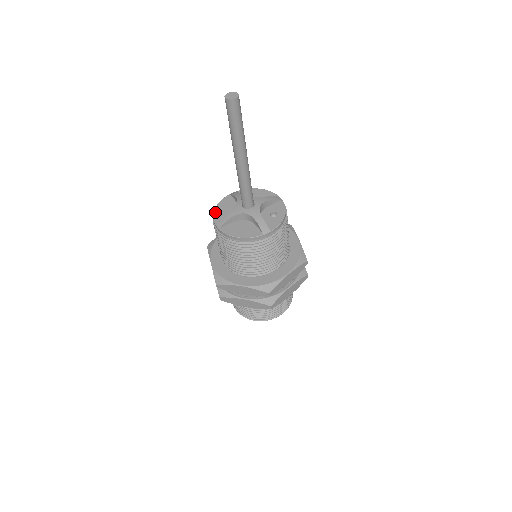
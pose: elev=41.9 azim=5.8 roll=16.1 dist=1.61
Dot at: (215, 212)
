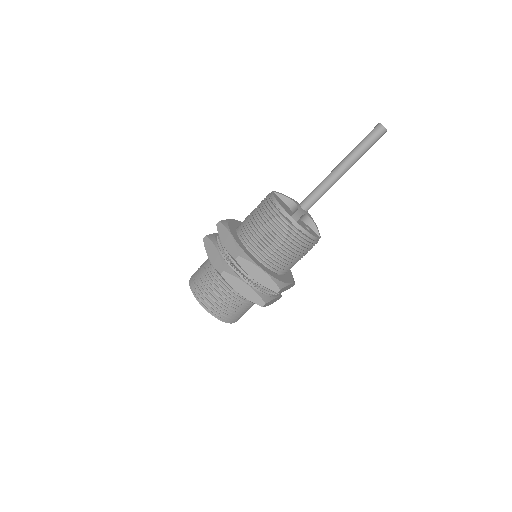
Dot at: occluded
